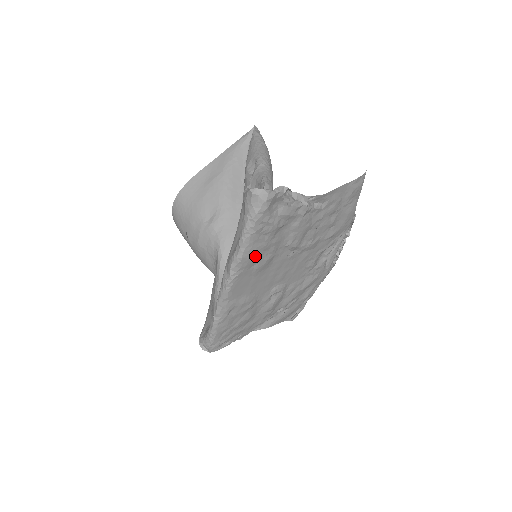
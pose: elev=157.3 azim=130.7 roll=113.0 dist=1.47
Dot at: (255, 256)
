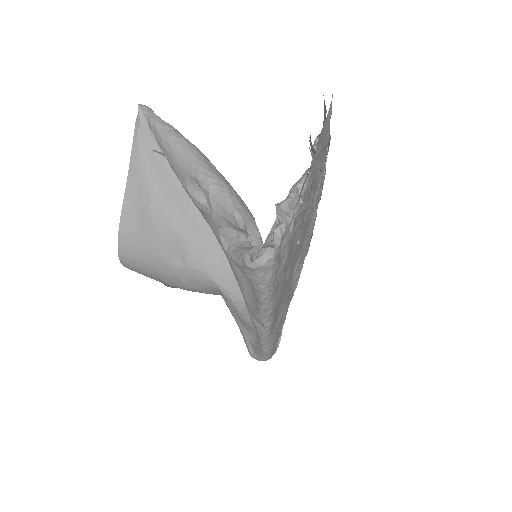
Dot at: (280, 293)
